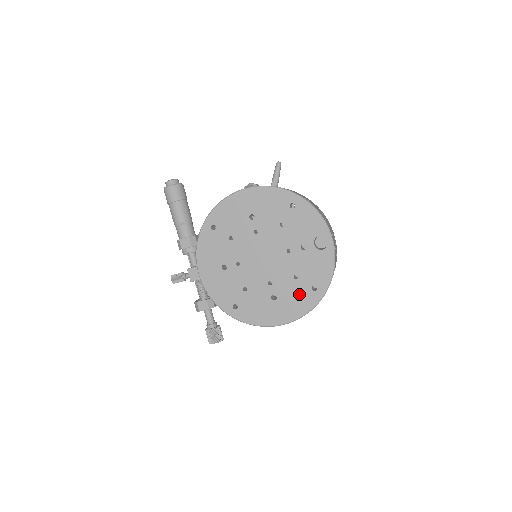
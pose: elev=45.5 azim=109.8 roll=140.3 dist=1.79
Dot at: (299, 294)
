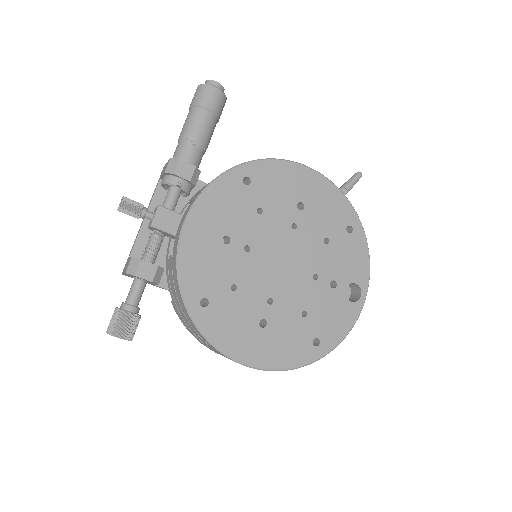
Dot at: (296, 338)
